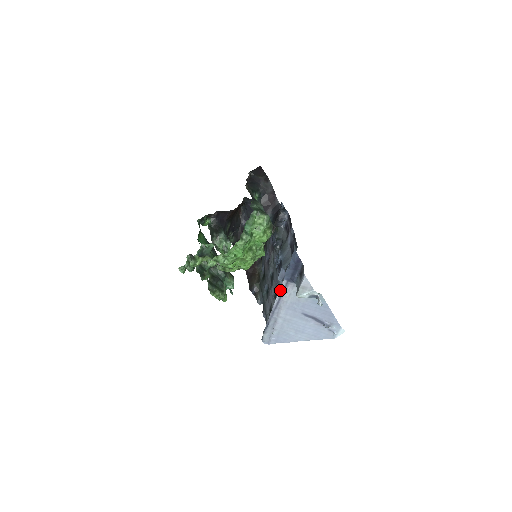
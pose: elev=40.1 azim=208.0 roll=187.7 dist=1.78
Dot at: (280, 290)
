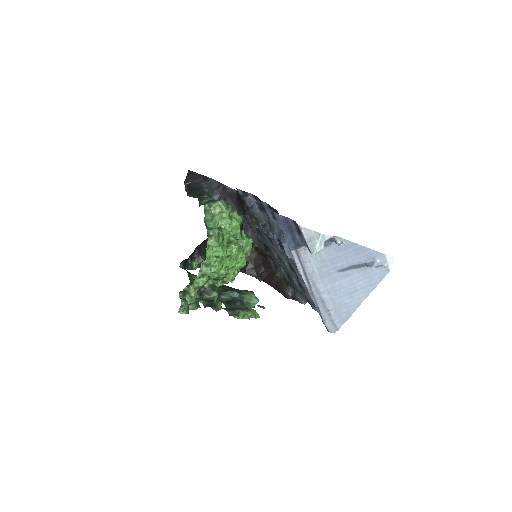
Dot at: (297, 265)
